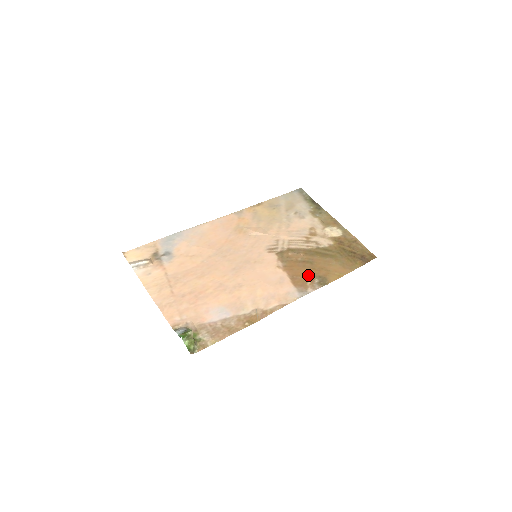
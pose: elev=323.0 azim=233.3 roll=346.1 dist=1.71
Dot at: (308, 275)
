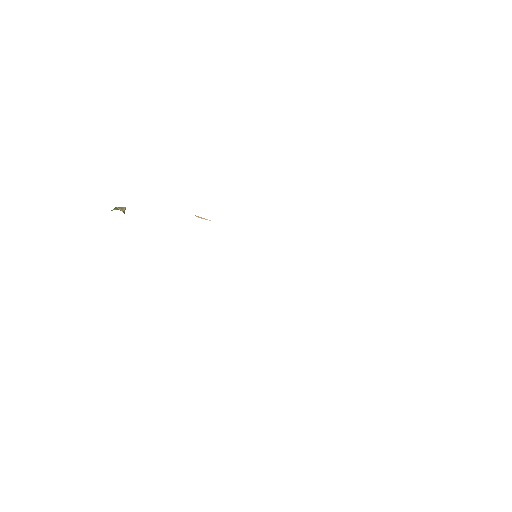
Dot at: occluded
